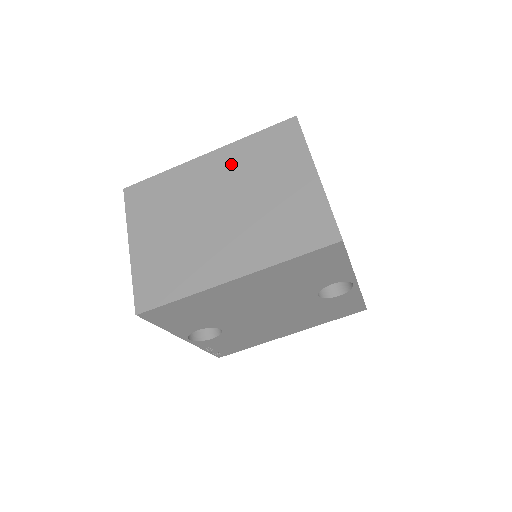
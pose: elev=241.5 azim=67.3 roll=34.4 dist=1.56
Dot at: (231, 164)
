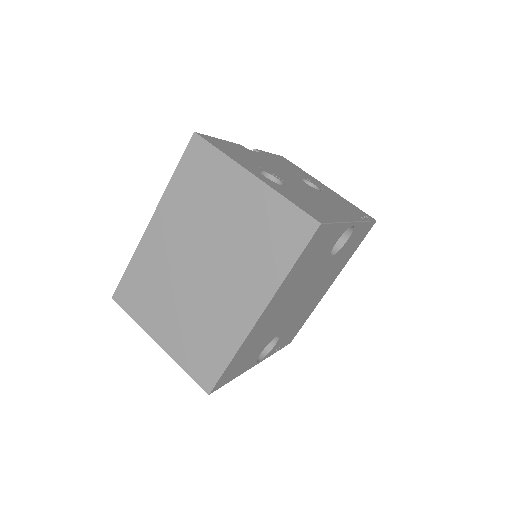
Dot at: (177, 217)
